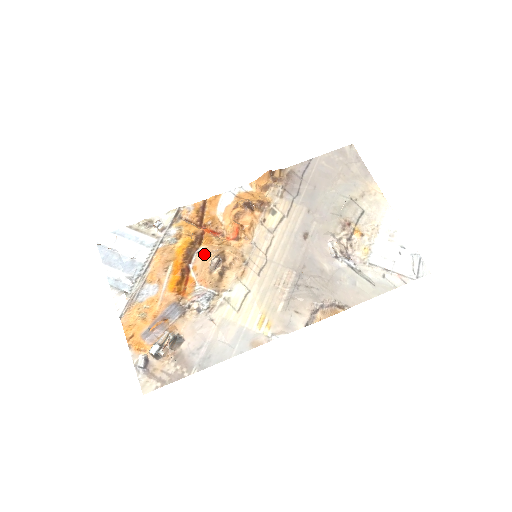
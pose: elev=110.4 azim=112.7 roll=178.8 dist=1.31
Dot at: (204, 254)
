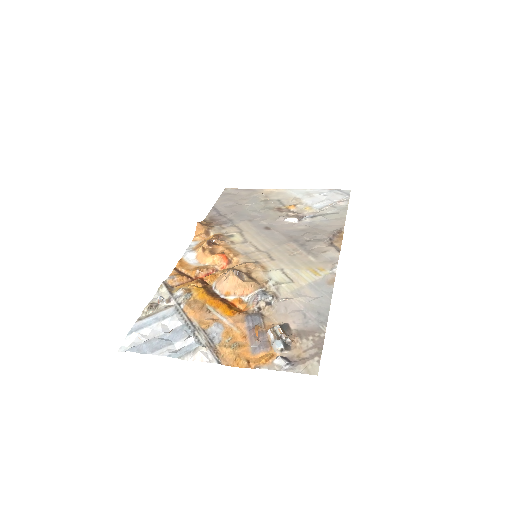
Dot at: (222, 281)
